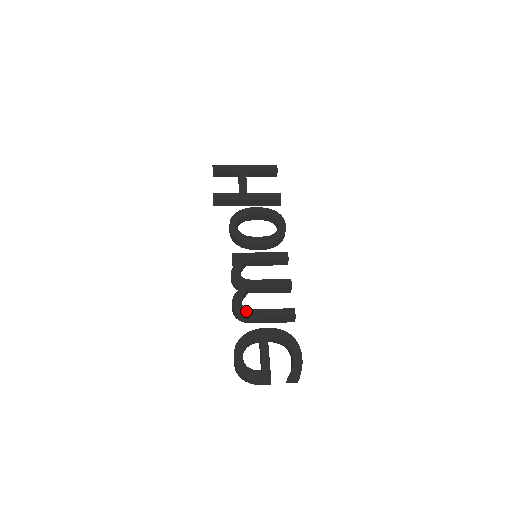
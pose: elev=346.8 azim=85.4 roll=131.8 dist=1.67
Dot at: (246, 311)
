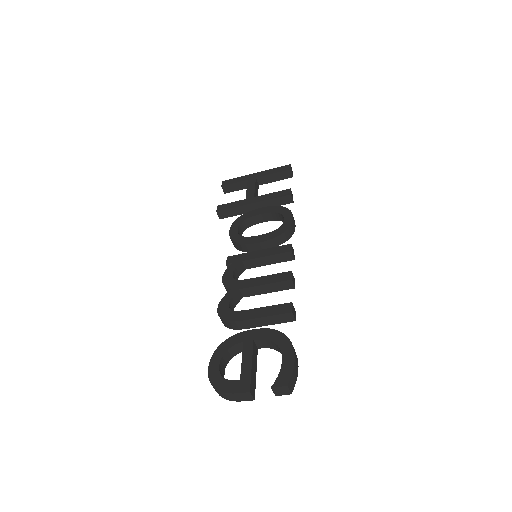
Dot at: (232, 314)
